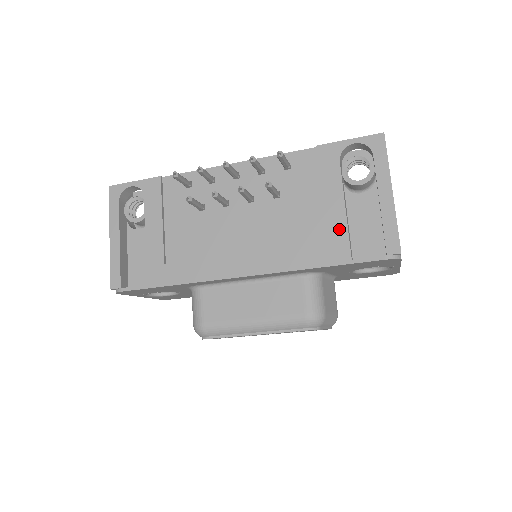
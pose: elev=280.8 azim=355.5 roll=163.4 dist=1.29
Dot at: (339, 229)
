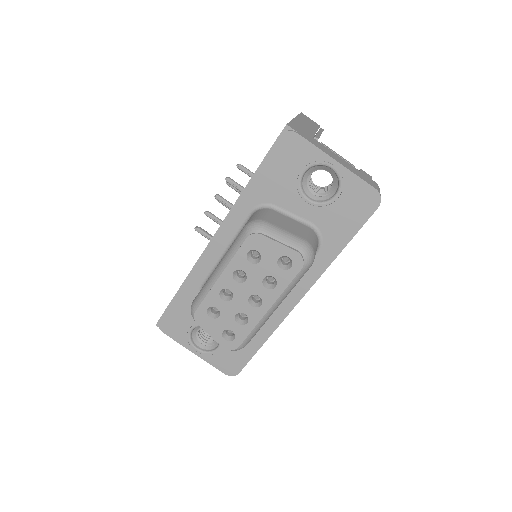
Dot at: occluded
